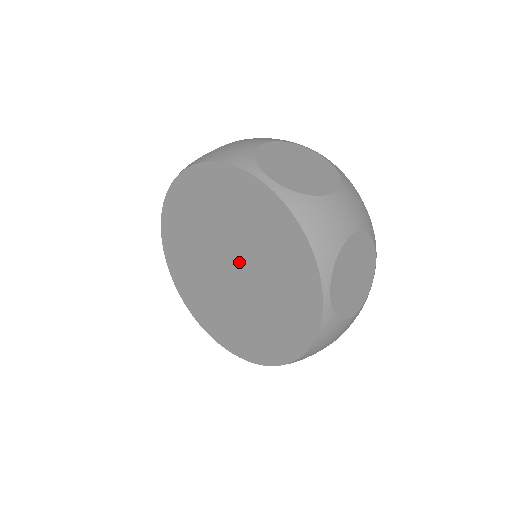
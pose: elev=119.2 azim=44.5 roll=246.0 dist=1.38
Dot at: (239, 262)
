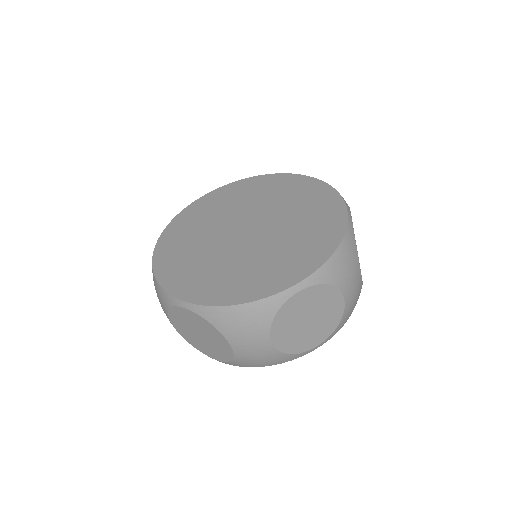
Dot at: (259, 221)
